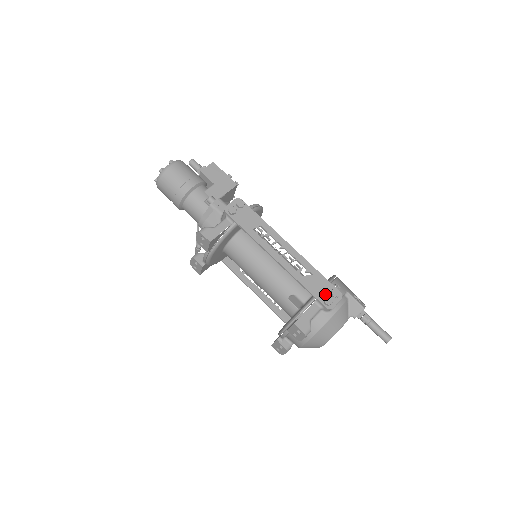
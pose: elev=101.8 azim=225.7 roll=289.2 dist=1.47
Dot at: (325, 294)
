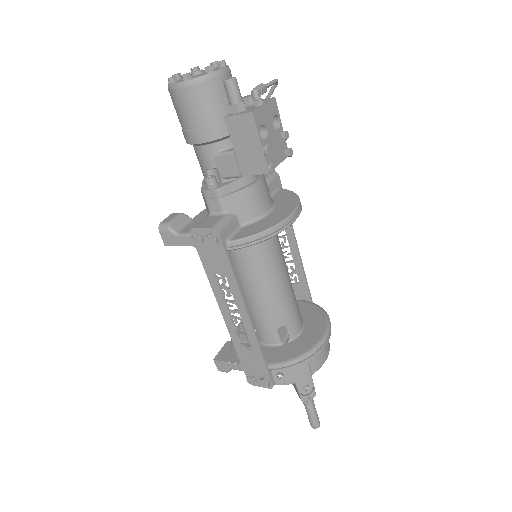
Dot at: (255, 374)
